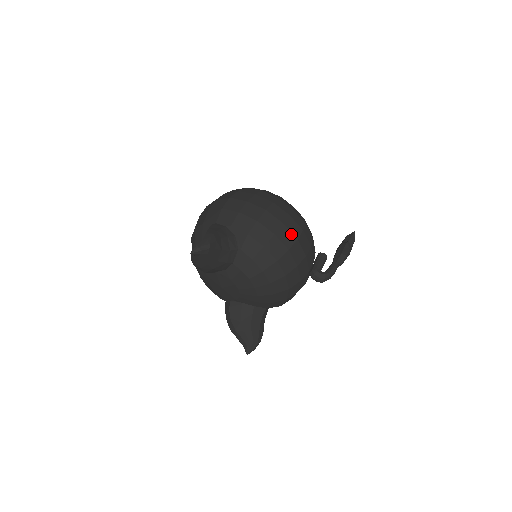
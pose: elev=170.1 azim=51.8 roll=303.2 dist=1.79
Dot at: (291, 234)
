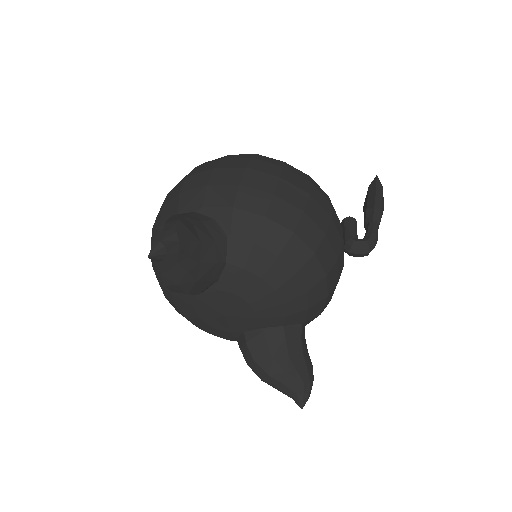
Dot at: (297, 189)
